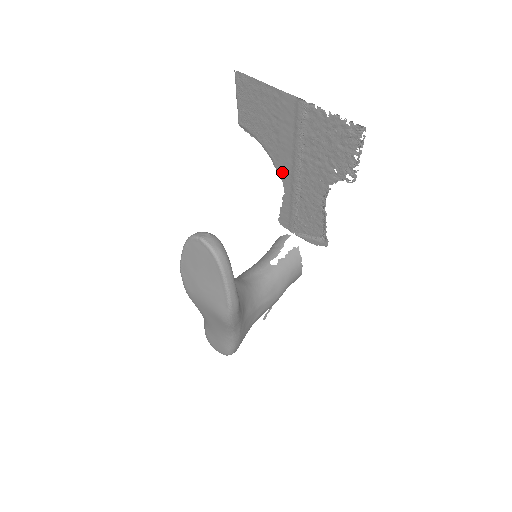
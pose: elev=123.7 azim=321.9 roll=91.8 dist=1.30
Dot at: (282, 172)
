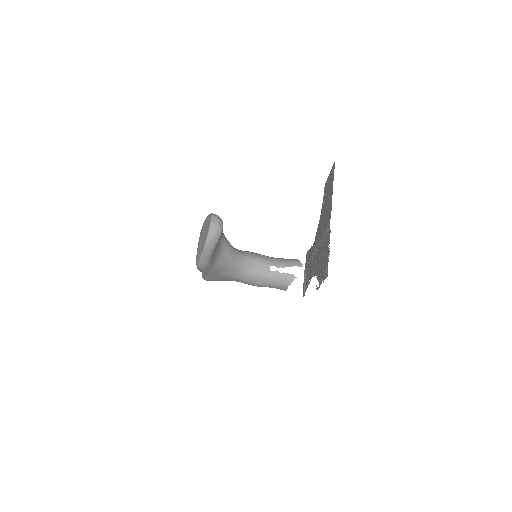
Dot at: occluded
